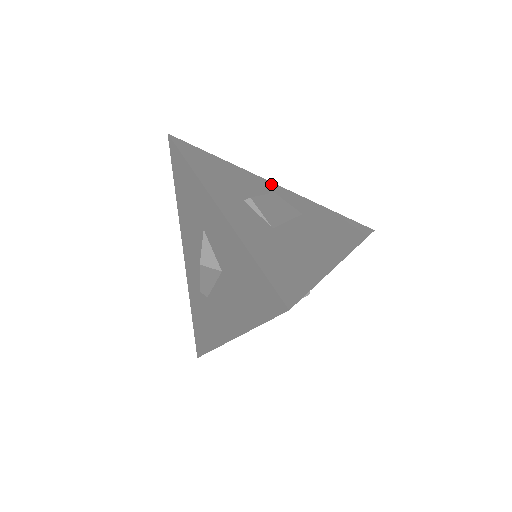
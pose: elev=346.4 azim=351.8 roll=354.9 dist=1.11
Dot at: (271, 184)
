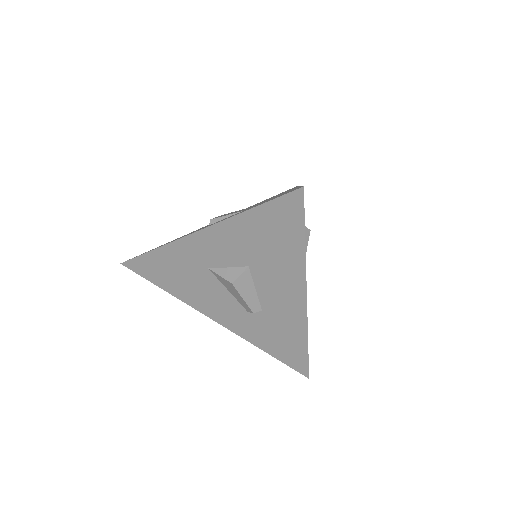
Dot at: occluded
